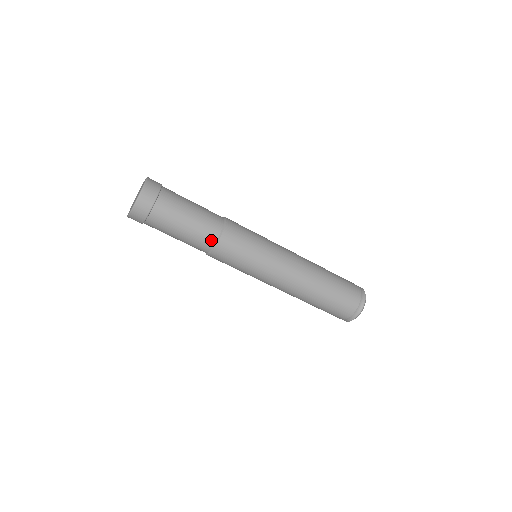
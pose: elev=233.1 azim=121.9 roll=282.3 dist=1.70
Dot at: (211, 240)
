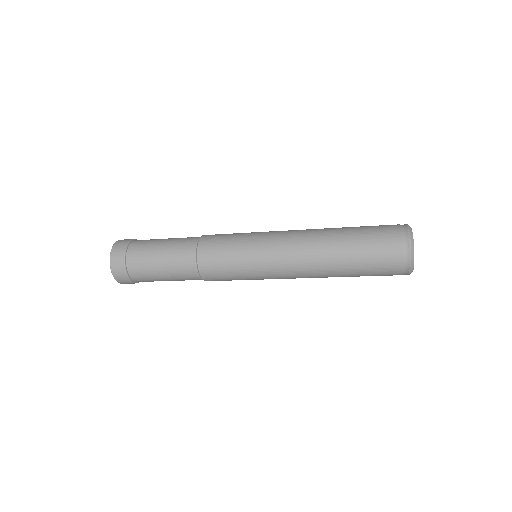
Dot at: (192, 267)
